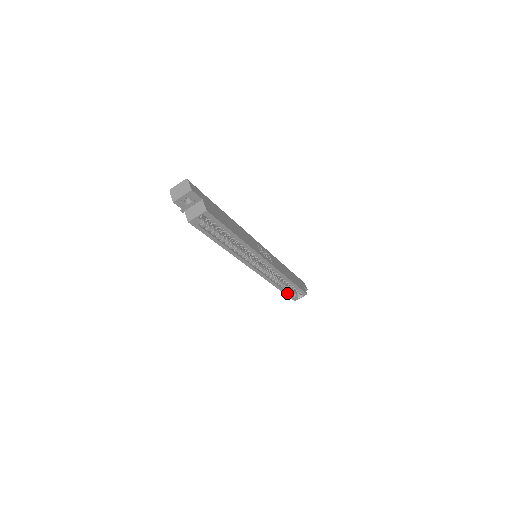
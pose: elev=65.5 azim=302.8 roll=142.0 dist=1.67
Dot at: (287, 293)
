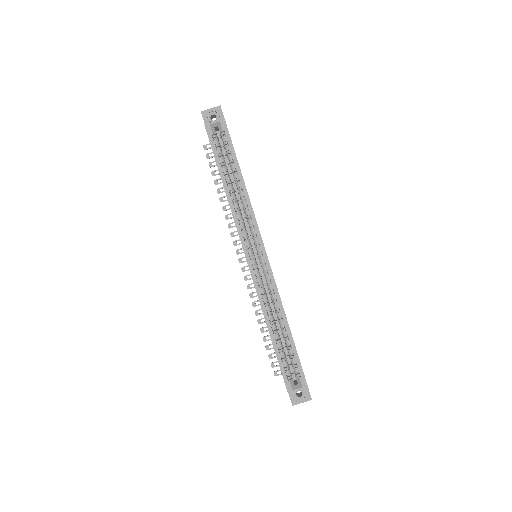
Dot at: (280, 357)
